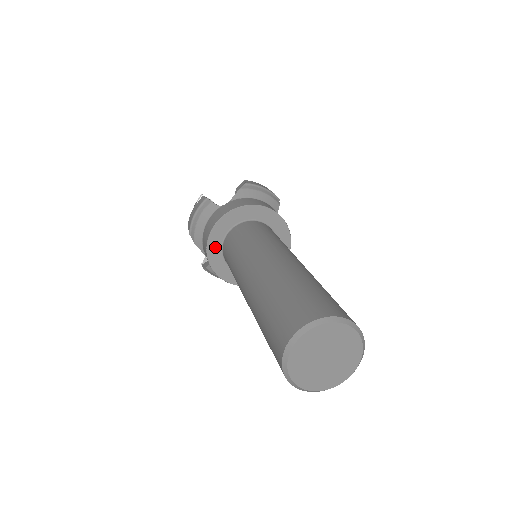
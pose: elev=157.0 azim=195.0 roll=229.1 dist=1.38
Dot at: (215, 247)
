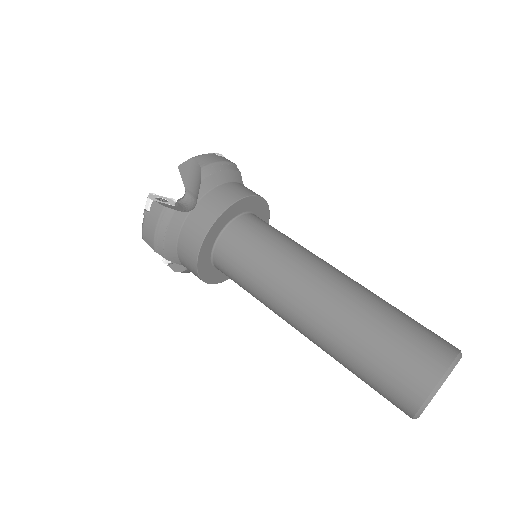
Dot at: (205, 263)
